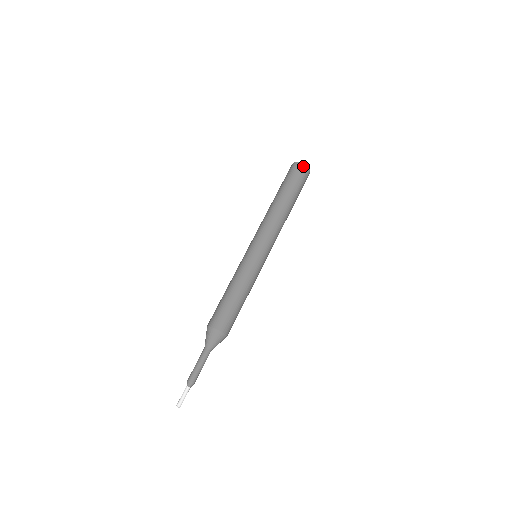
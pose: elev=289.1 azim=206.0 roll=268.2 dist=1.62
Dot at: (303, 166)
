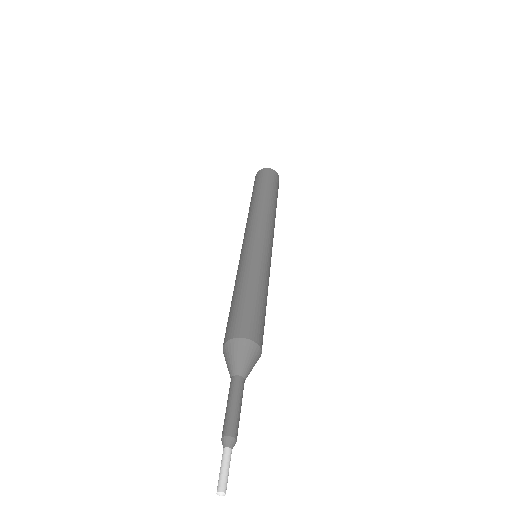
Dot at: (275, 172)
